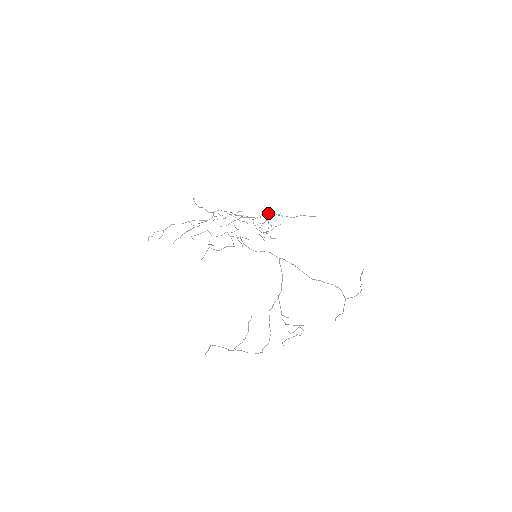
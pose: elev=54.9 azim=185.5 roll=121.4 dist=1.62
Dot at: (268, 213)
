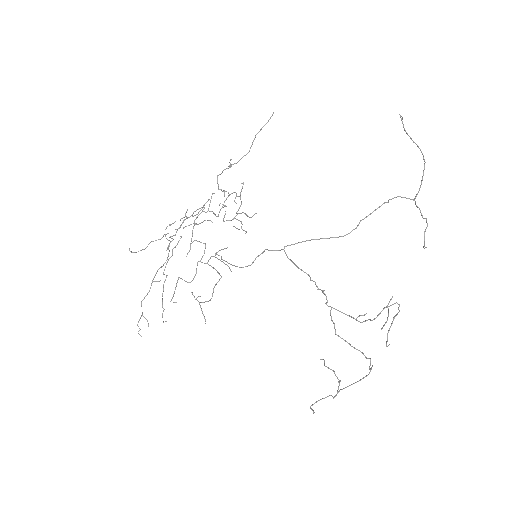
Dot at: occluded
